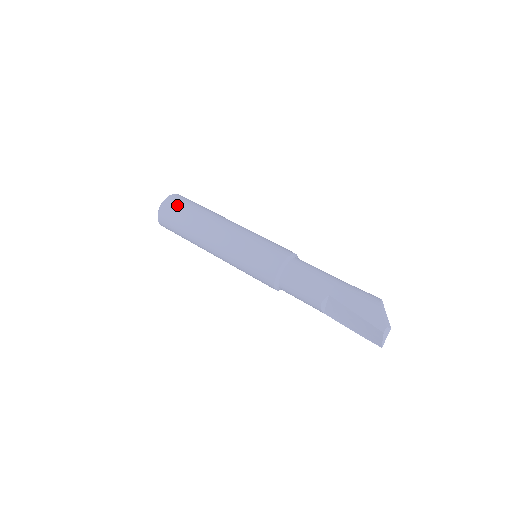
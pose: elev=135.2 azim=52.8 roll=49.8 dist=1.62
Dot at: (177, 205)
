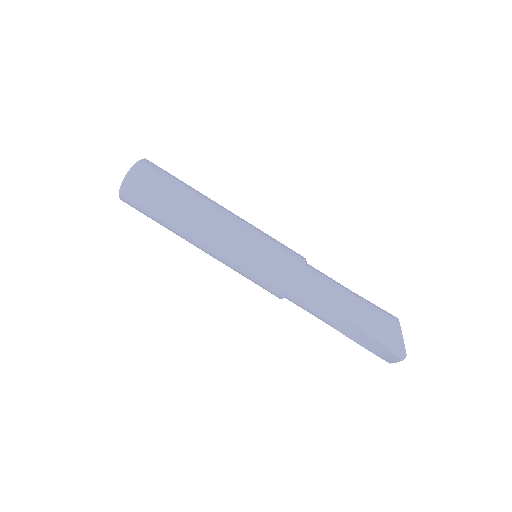
Dot at: (150, 182)
